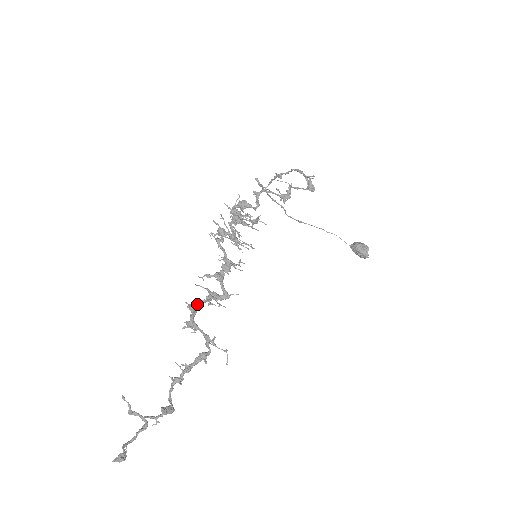
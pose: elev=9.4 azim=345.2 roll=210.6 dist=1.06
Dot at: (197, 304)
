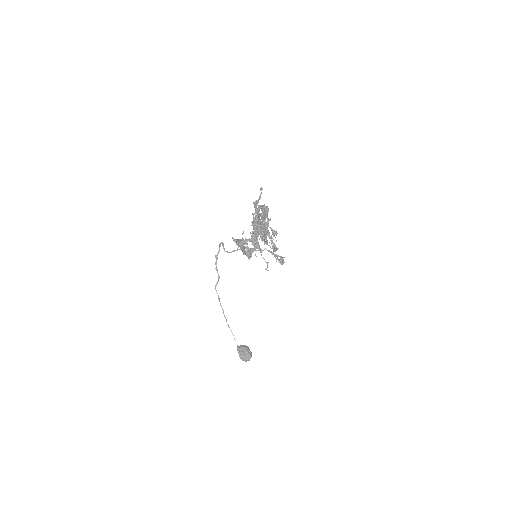
Dot at: occluded
